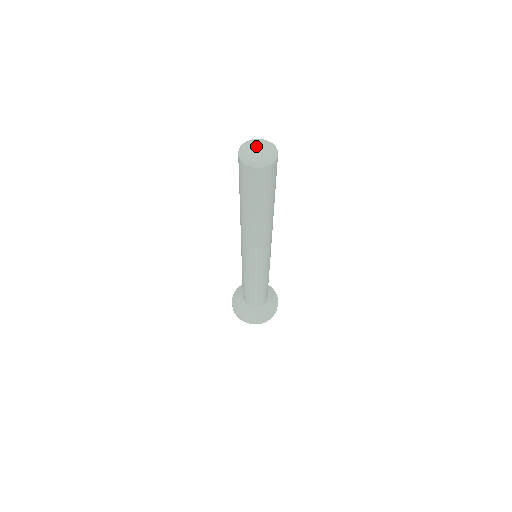
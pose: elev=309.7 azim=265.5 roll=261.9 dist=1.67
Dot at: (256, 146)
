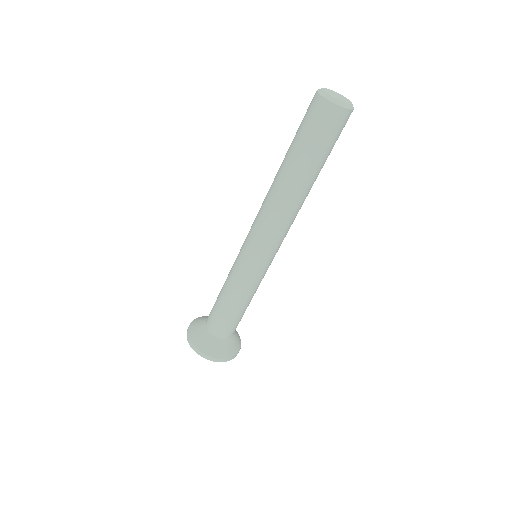
Dot at: (337, 94)
